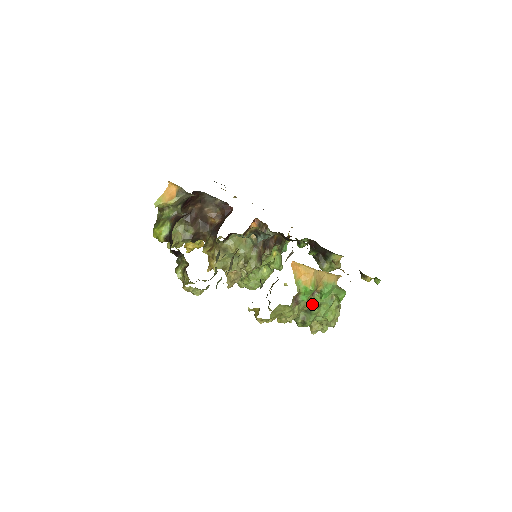
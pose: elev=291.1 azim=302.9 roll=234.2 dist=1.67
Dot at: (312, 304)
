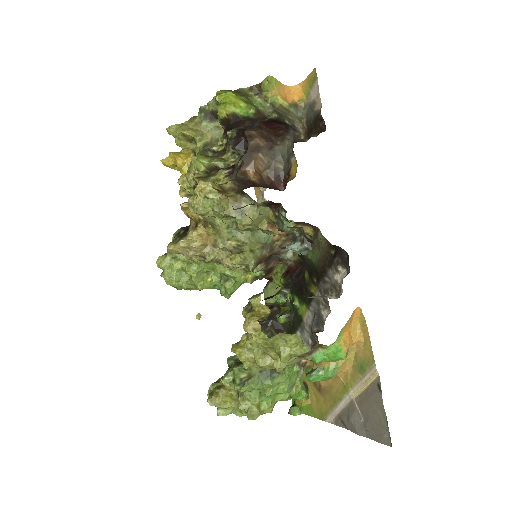
Dot at: (283, 371)
